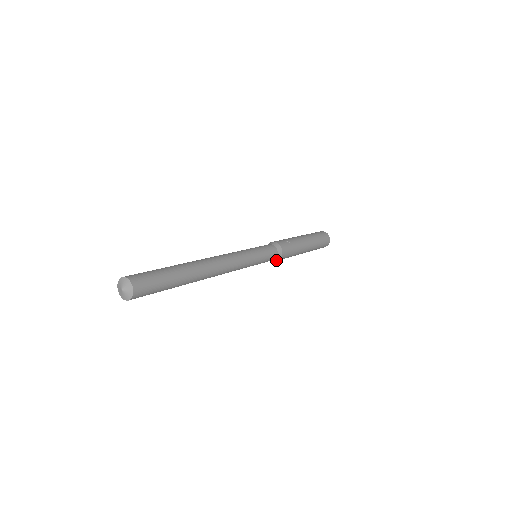
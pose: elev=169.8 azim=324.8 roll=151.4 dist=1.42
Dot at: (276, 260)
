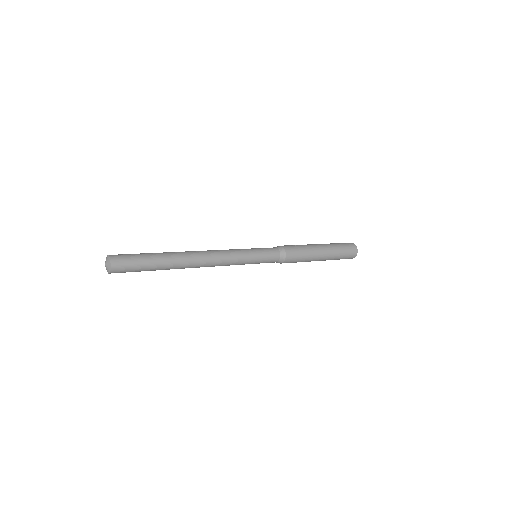
Dot at: (283, 261)
